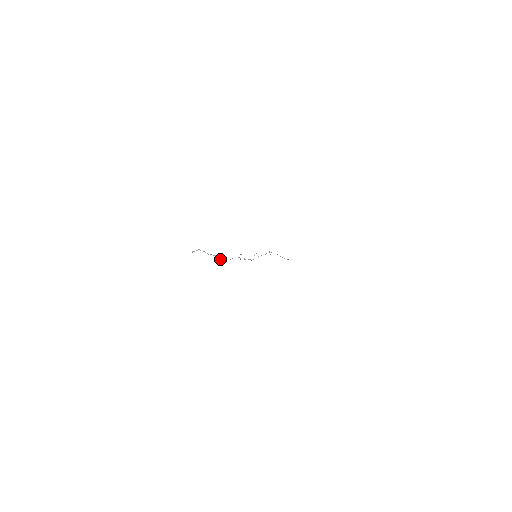
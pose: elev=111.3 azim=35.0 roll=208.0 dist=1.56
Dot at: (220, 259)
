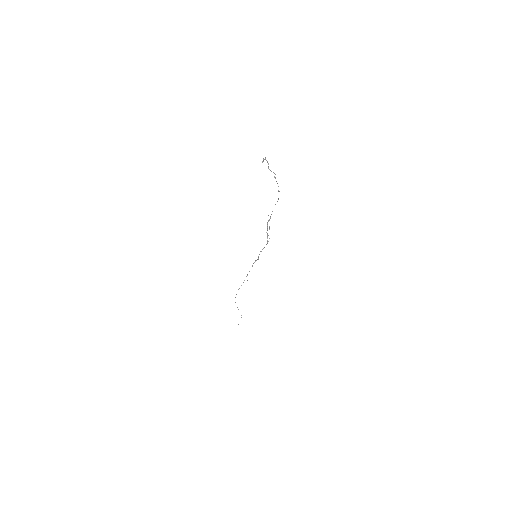
Dot at: occluded
